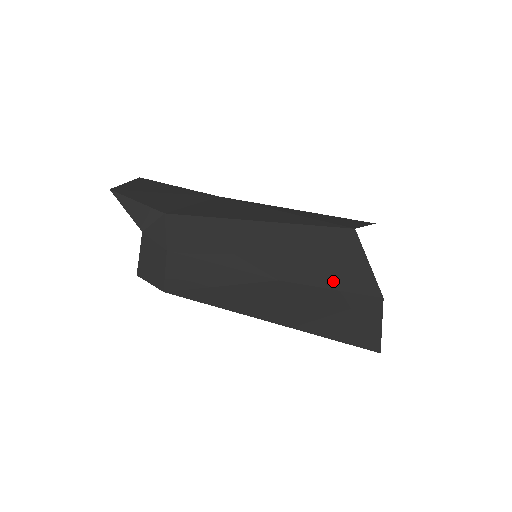
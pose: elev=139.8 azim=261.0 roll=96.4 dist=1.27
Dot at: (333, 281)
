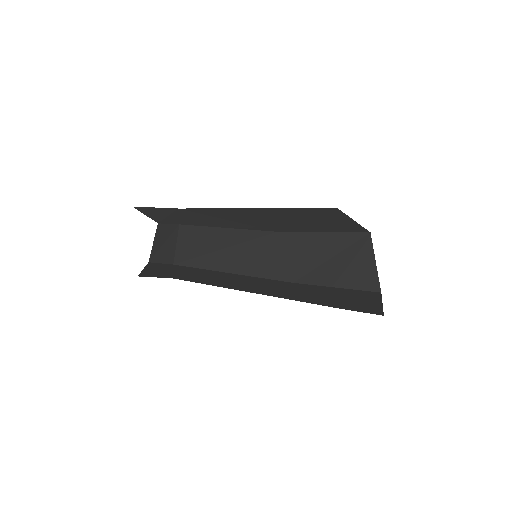
Dot at: (325, 229)
